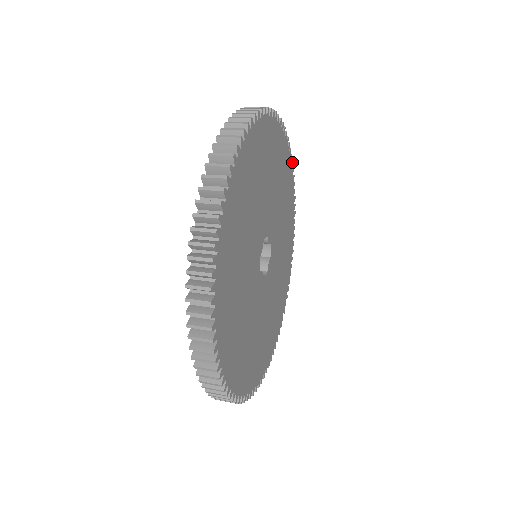
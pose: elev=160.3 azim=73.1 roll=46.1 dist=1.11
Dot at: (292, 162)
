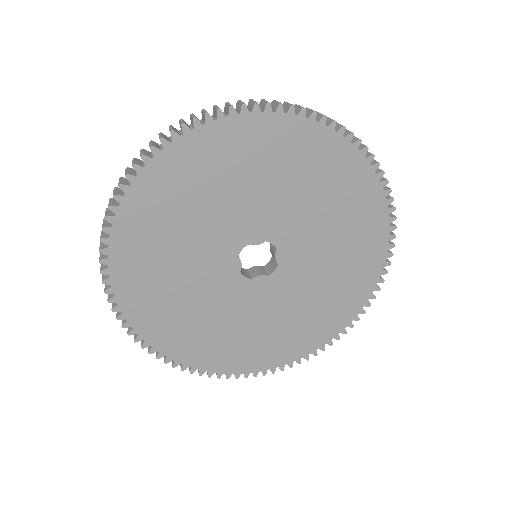
Dot at: (278, 107)
